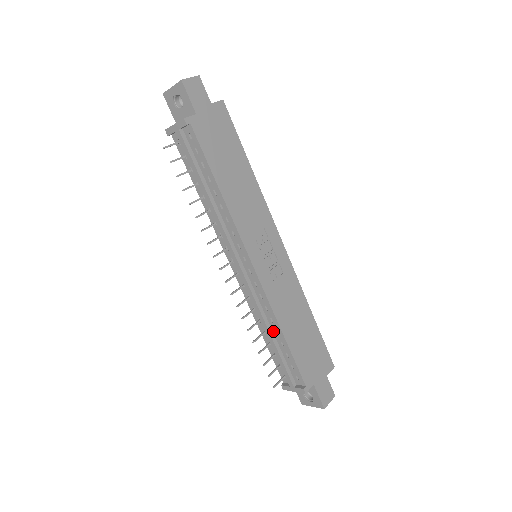
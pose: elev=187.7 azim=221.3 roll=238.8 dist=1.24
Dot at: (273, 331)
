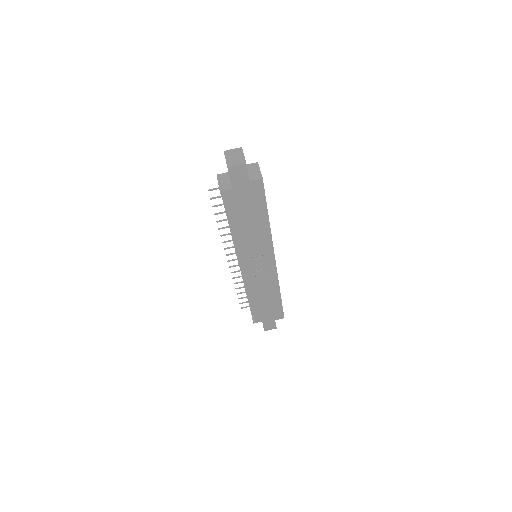
Dot at: occluded
